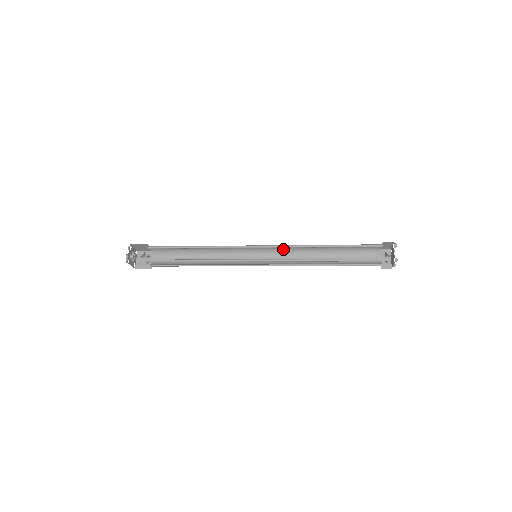
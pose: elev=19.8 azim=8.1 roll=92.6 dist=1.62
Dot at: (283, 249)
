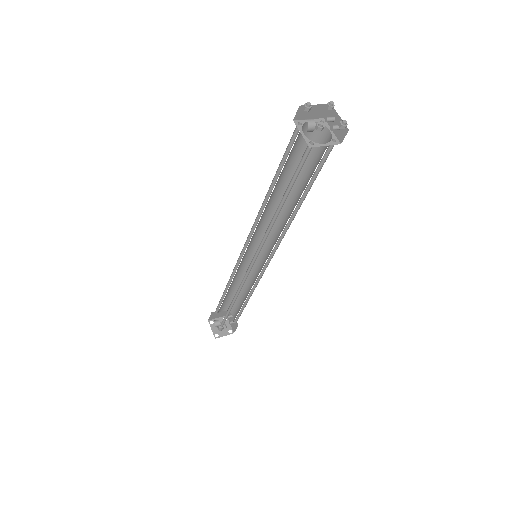
Dot at: (265, 226)
